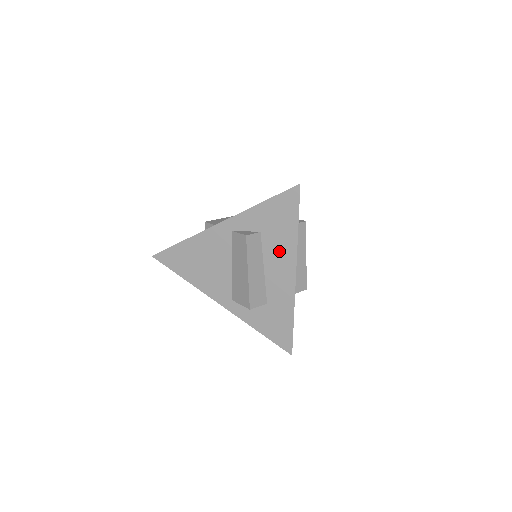
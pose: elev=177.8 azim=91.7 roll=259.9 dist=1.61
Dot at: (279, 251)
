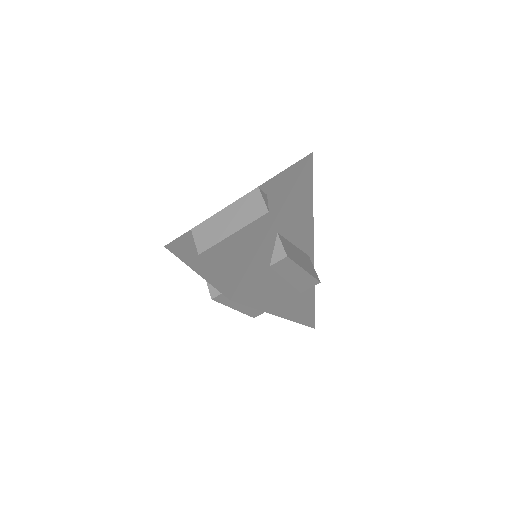
Dot at: occluded
